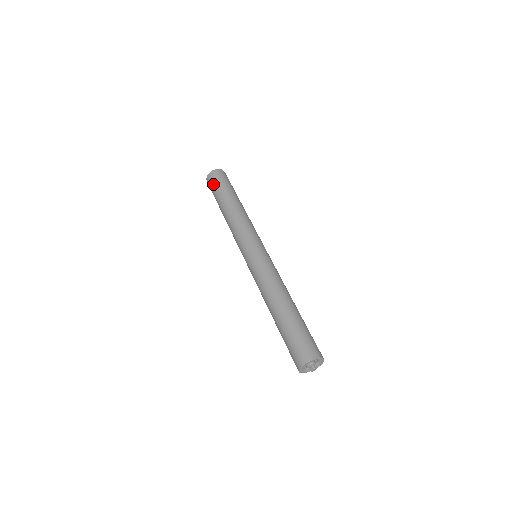
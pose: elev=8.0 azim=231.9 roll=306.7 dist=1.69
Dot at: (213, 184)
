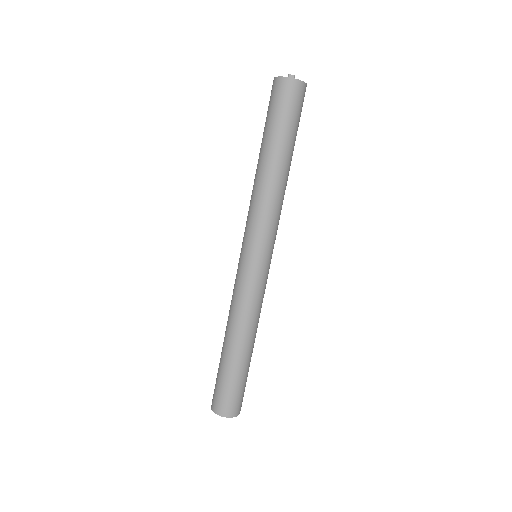
Dot at: (290, 106)
